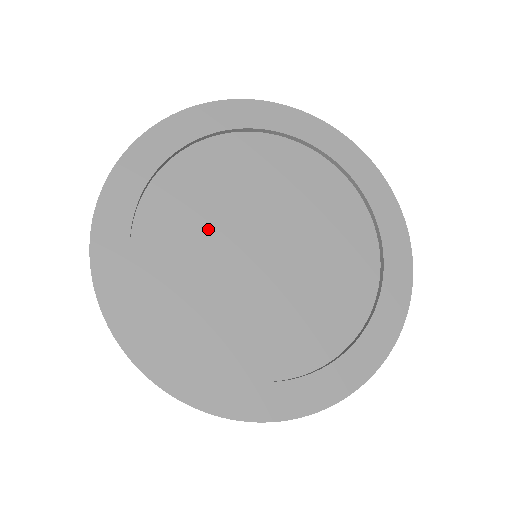
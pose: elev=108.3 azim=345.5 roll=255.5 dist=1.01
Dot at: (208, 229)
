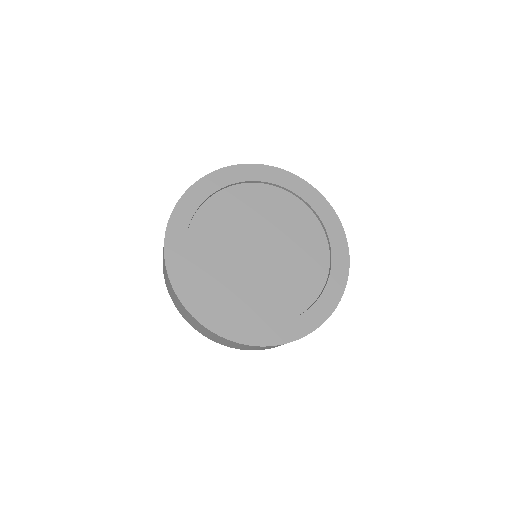
Dot at: (245, 221)
